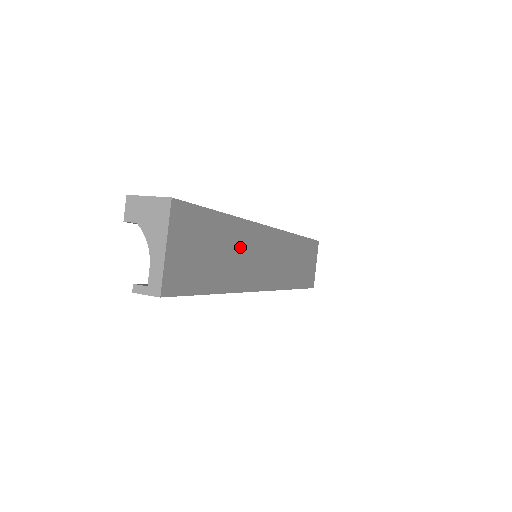
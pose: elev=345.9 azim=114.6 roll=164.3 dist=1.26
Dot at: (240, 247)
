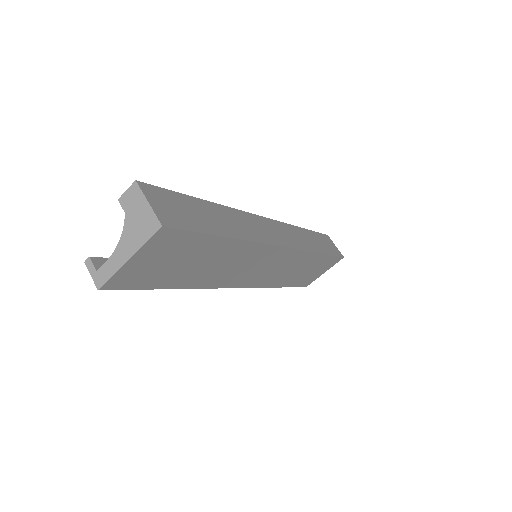
Dot at: (231, 260)
